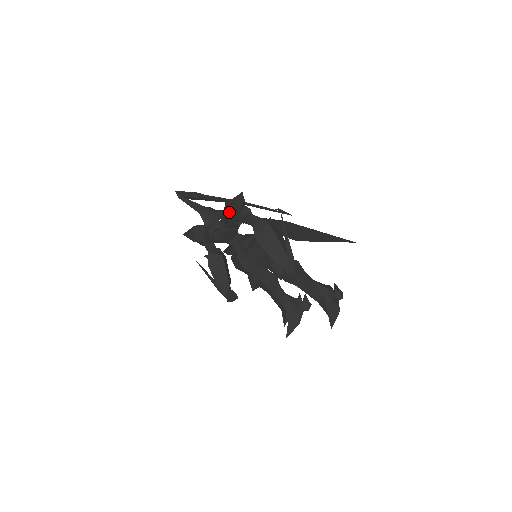
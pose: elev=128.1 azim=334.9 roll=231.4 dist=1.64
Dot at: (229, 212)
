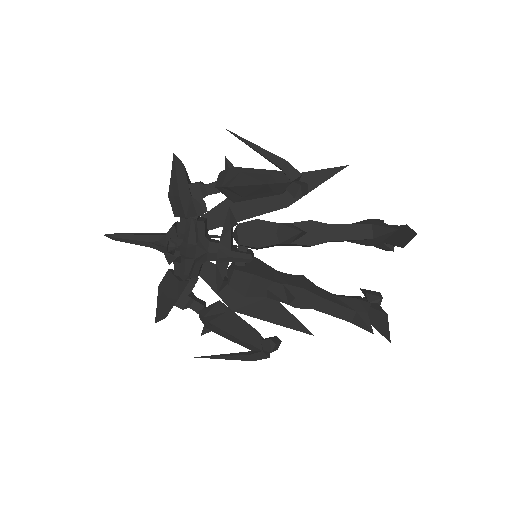
Dot at: (175, 190)
